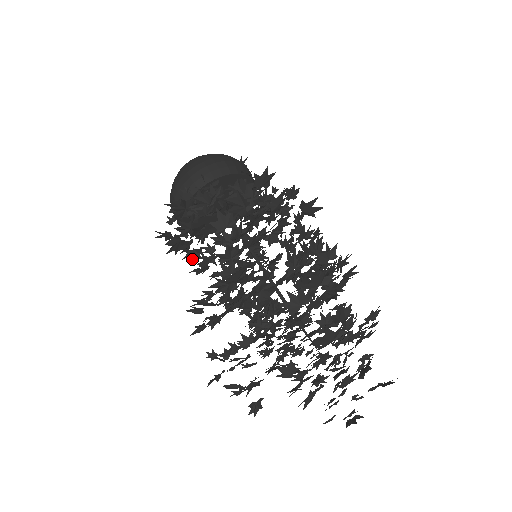
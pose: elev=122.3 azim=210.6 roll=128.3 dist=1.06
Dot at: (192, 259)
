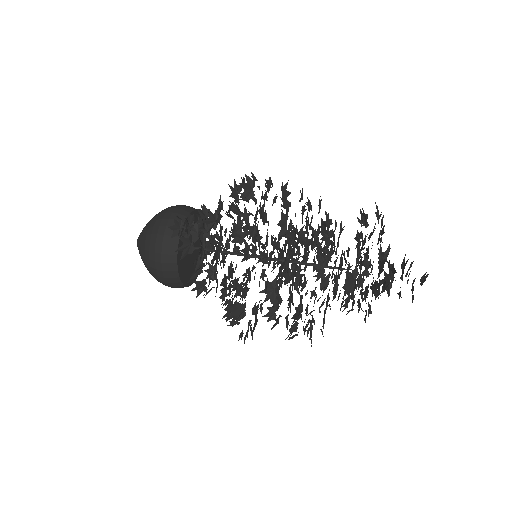
Dot at: (245, 220)
